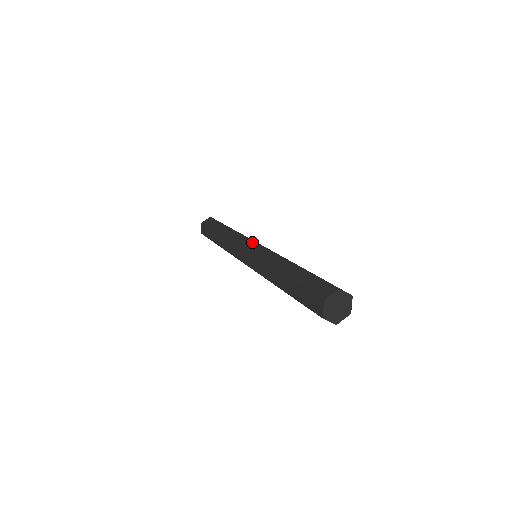
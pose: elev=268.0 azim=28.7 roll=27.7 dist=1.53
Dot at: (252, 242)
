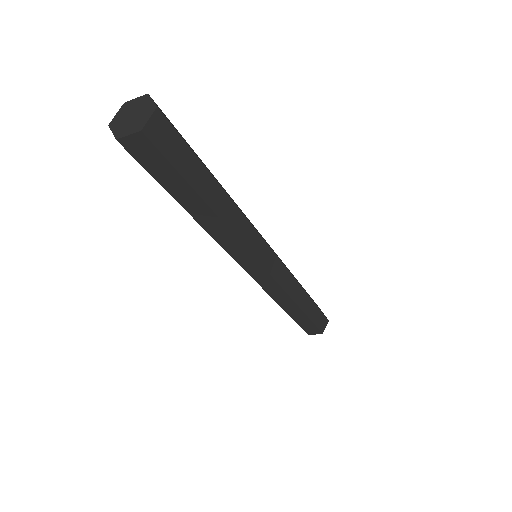
Dot at: occluded
